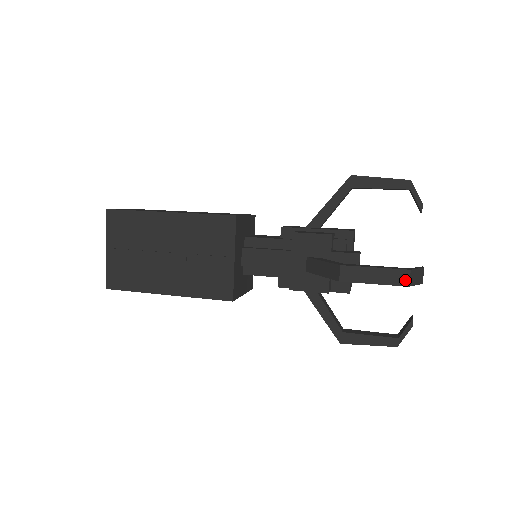
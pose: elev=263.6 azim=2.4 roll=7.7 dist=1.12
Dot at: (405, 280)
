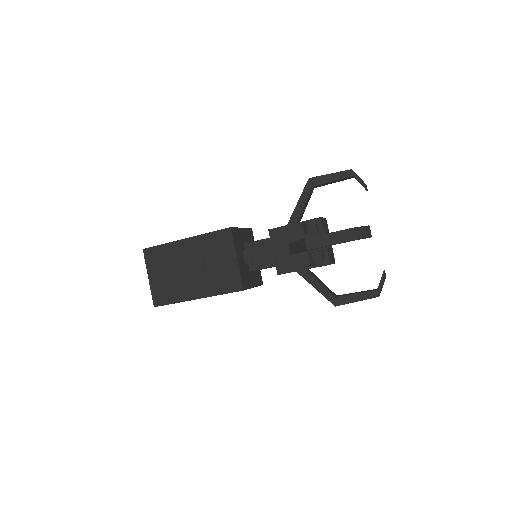
Dot at: (352, 236)
